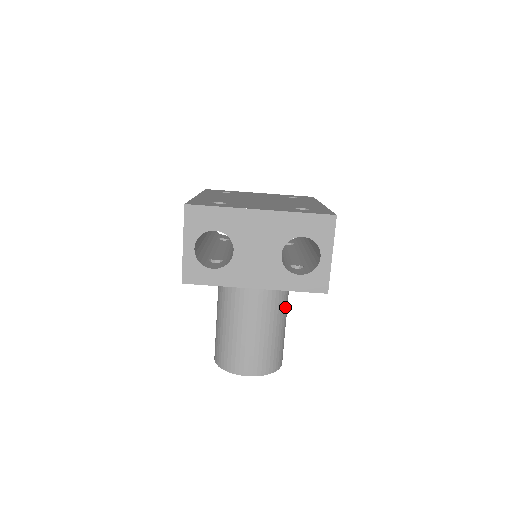
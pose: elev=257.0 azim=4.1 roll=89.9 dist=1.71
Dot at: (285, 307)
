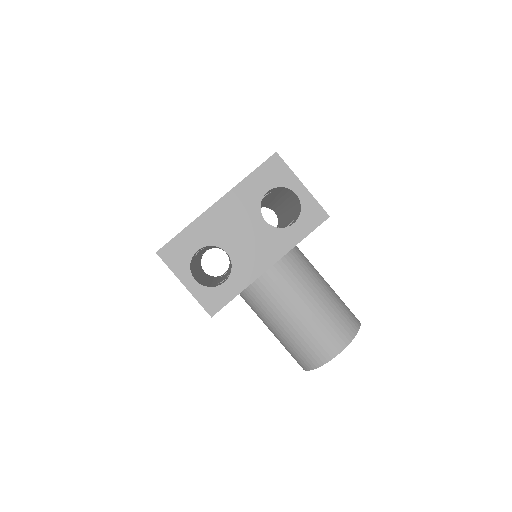
Dot at: (315, 272)
